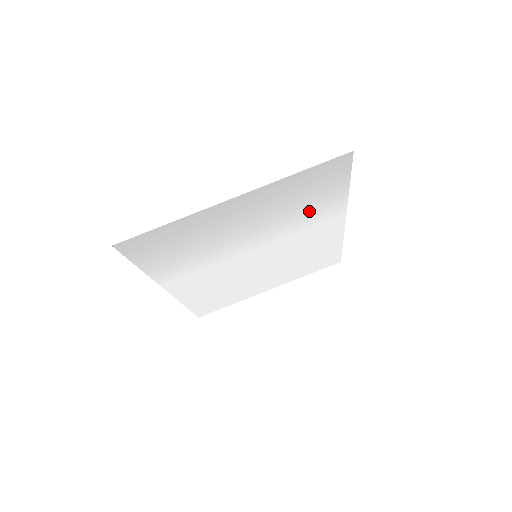
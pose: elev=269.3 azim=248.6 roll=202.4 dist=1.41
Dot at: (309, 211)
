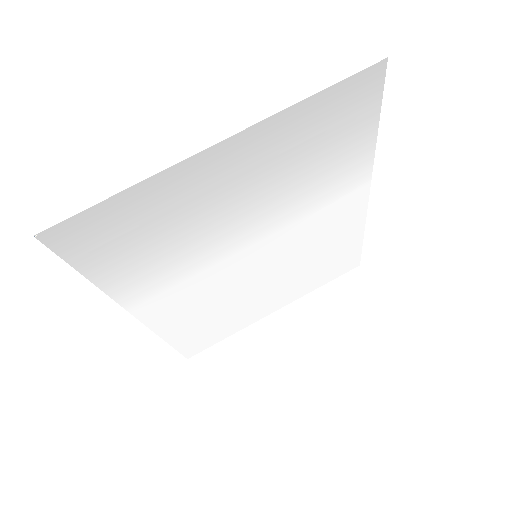
Dot at: (324, 176)
